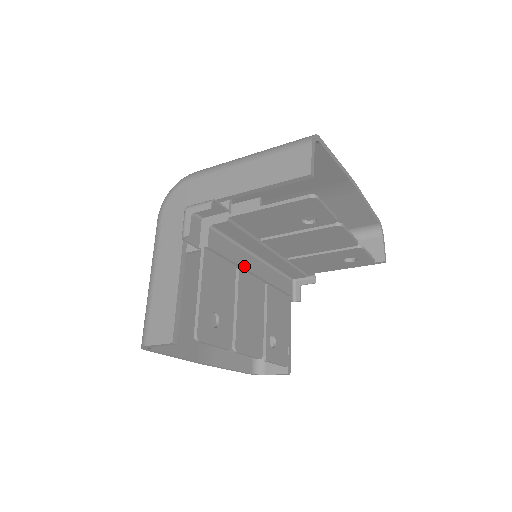
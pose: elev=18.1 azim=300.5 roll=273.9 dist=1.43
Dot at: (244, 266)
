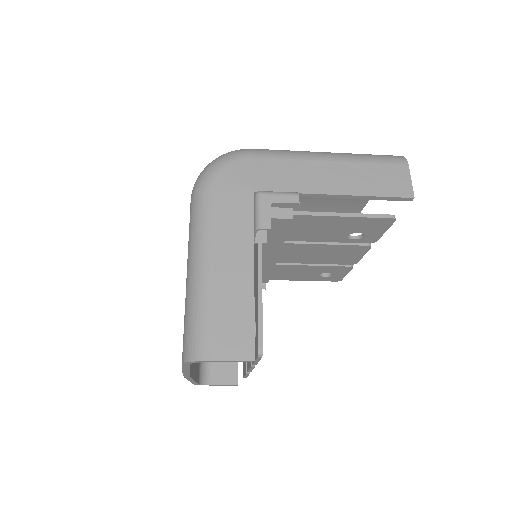
Dot at: occluded
